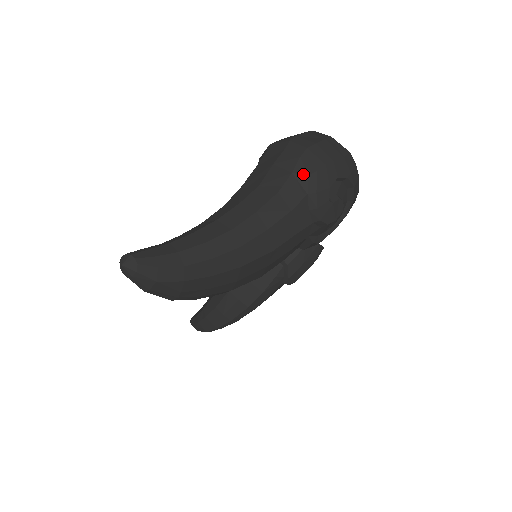
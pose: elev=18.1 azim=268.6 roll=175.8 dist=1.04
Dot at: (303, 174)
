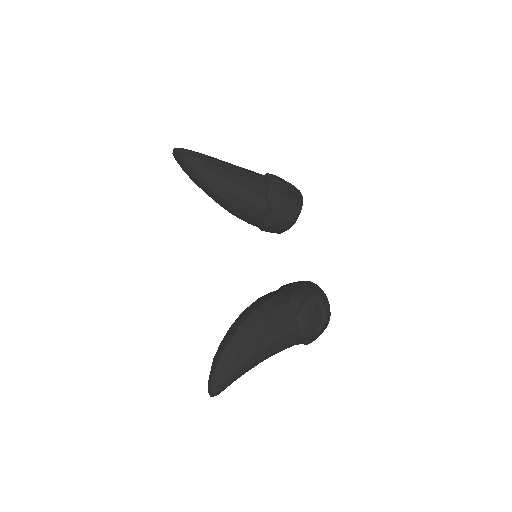
Dot at: occluded
